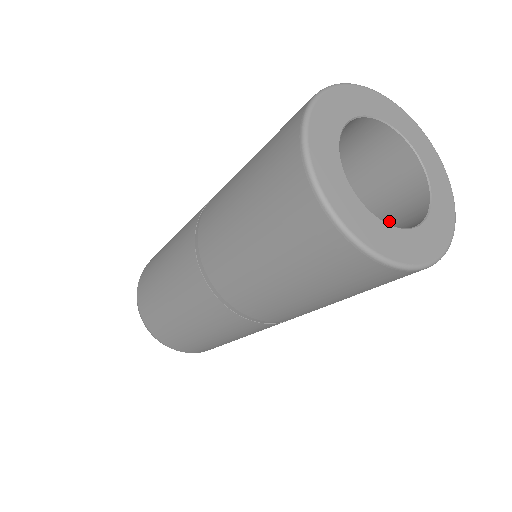
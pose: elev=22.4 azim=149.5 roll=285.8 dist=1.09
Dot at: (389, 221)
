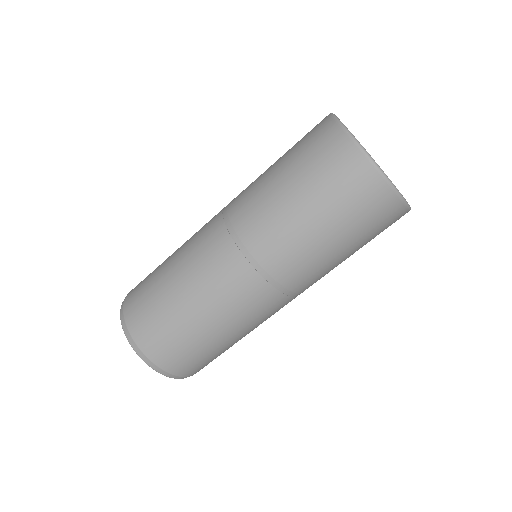
Dot at: occluded
